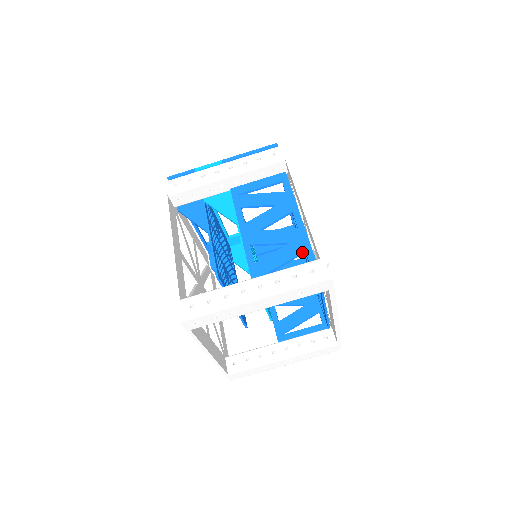
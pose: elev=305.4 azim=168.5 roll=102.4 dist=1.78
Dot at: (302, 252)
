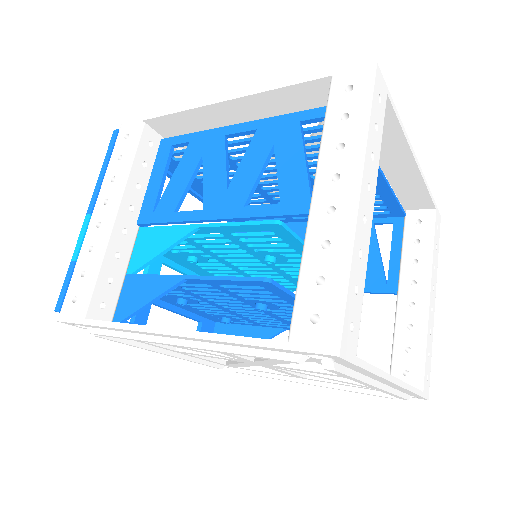
Dot at: (299, 126)
